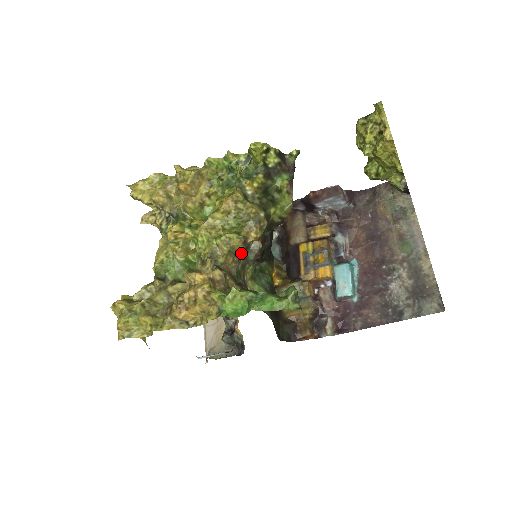
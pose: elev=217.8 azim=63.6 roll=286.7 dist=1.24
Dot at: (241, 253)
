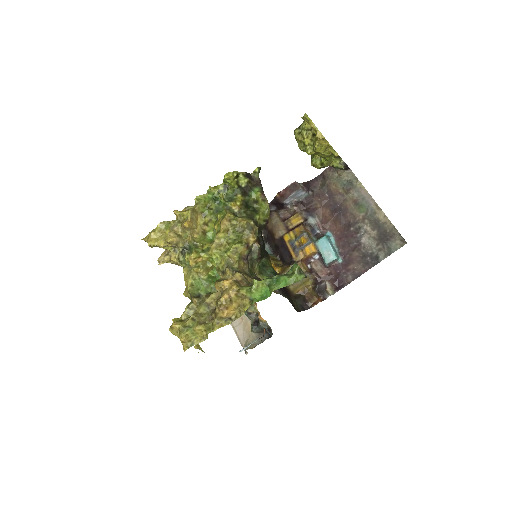
Dot at: (247, 256)
